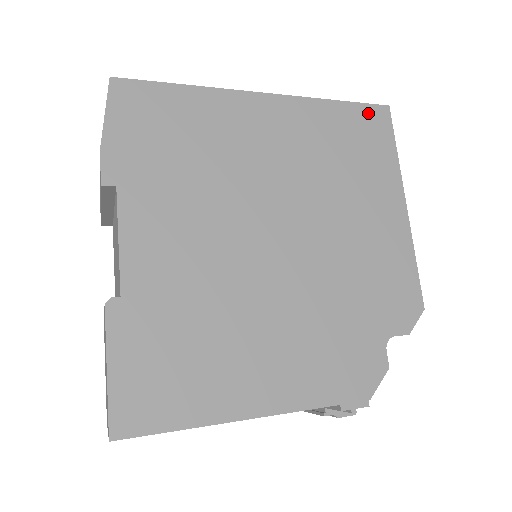
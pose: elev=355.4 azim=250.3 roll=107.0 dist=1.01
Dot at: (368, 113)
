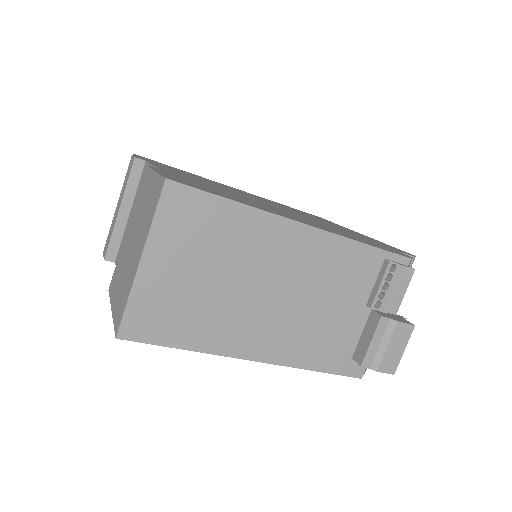
Dot at: occluded
